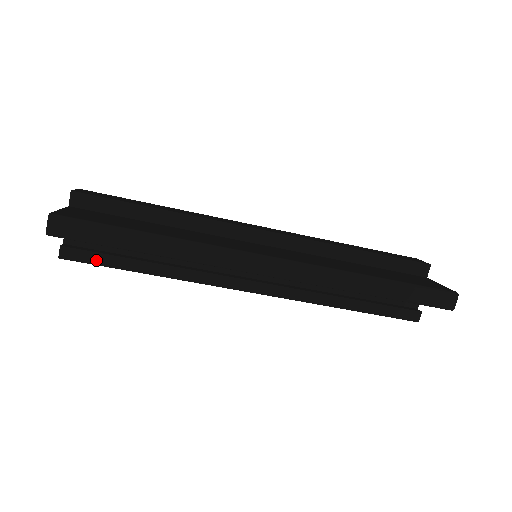
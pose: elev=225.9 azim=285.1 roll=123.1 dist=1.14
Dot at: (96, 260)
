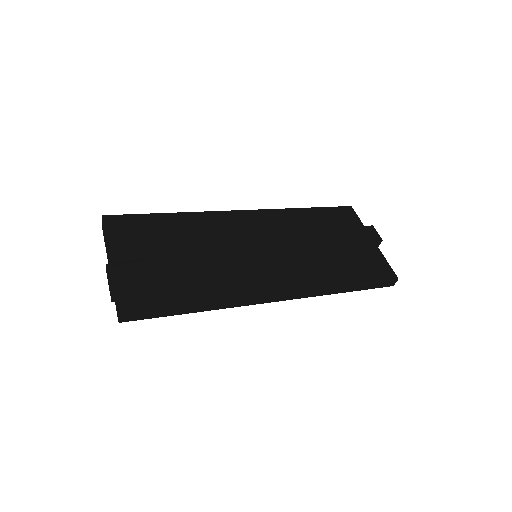
Dot at: occluded
